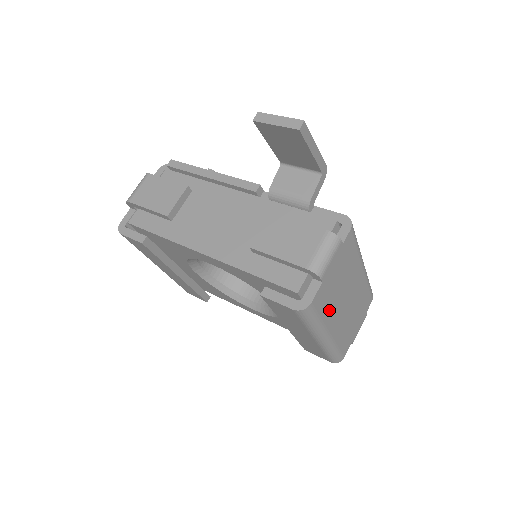
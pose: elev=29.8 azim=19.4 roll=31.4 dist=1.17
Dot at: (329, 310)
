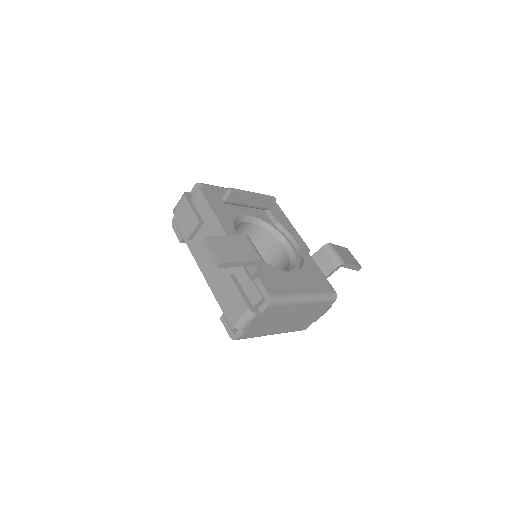
Dot at: (265, 330)
